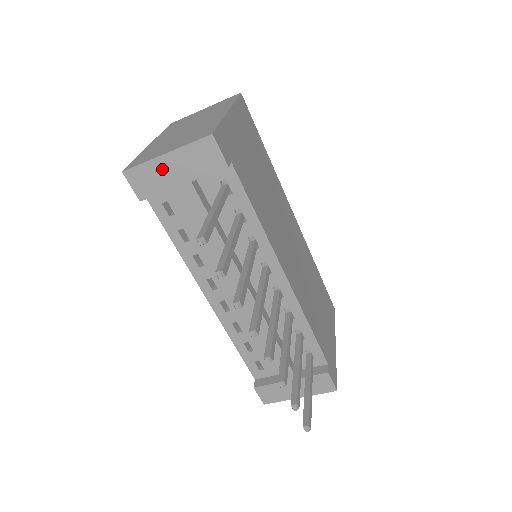
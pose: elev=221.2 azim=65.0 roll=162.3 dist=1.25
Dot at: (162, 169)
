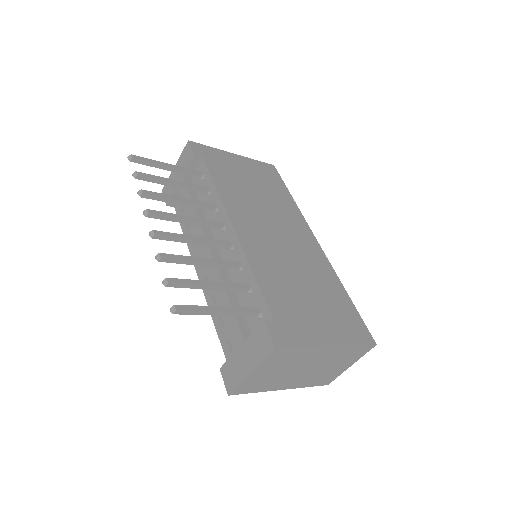
Dot at: (173, 177)
